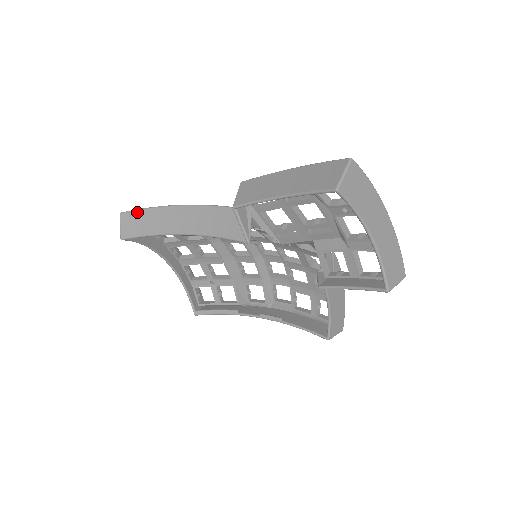
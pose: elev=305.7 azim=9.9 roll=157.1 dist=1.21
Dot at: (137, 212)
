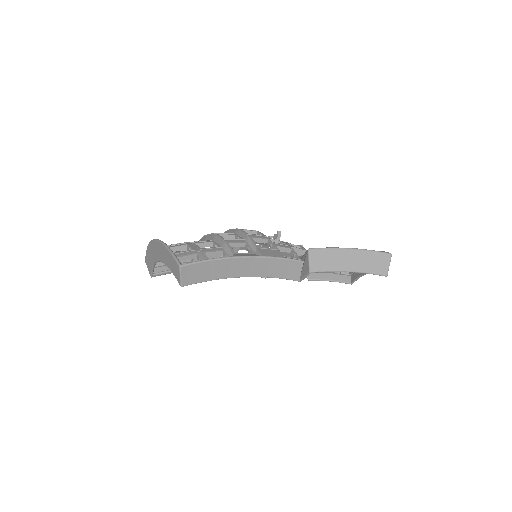
Dot at: (200, 264)
